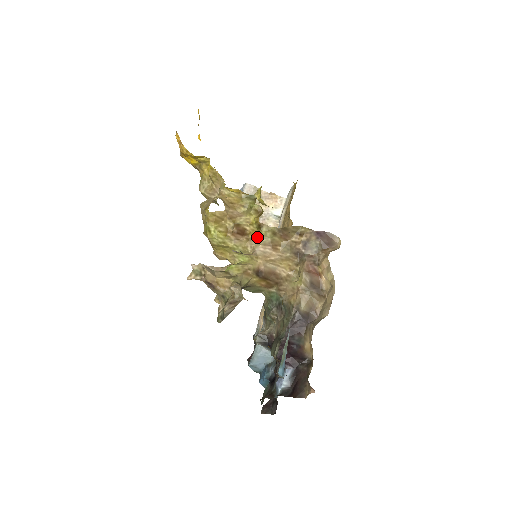
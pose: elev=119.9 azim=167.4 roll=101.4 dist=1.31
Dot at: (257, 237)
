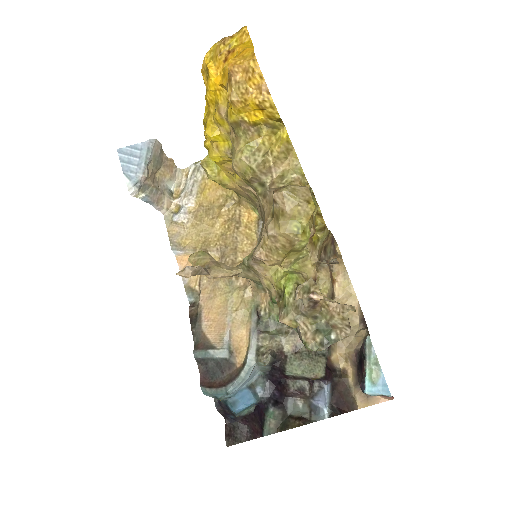
Dot at: (317, 241)
